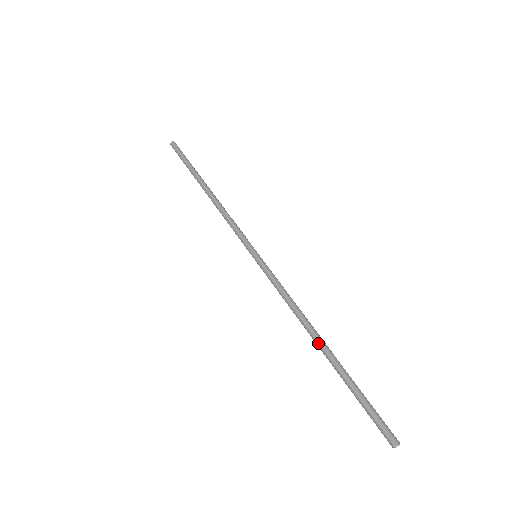
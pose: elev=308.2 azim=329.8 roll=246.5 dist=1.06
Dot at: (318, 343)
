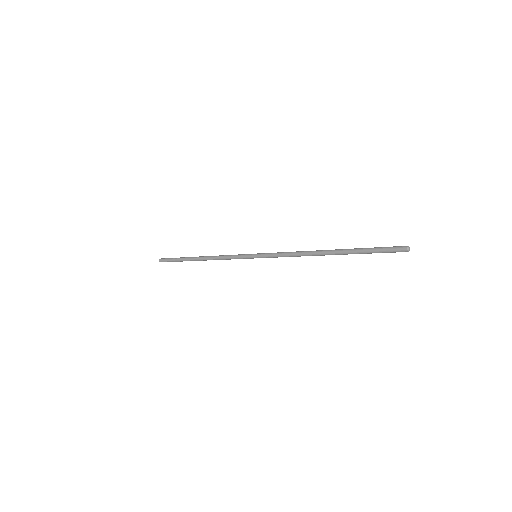
Dot at: (326, 250)
